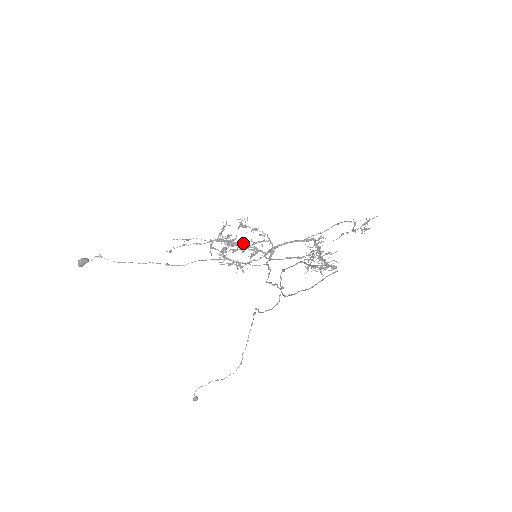
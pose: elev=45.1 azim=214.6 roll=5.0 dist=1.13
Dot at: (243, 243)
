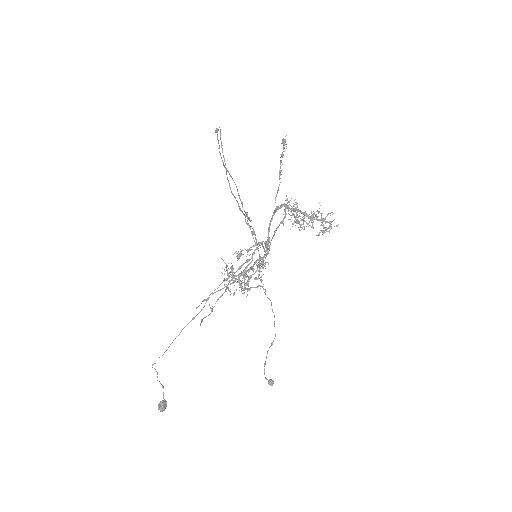
Dot at: (245, 262)
